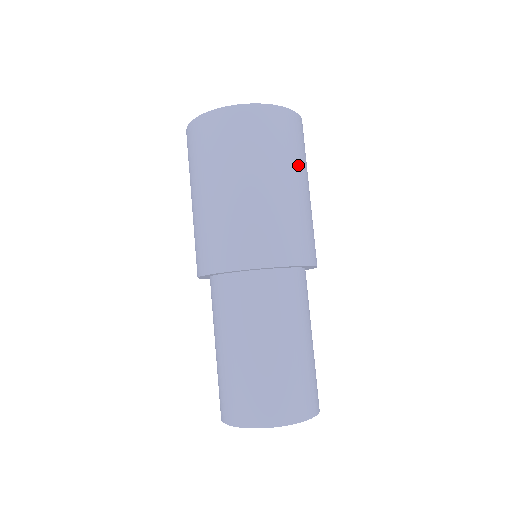
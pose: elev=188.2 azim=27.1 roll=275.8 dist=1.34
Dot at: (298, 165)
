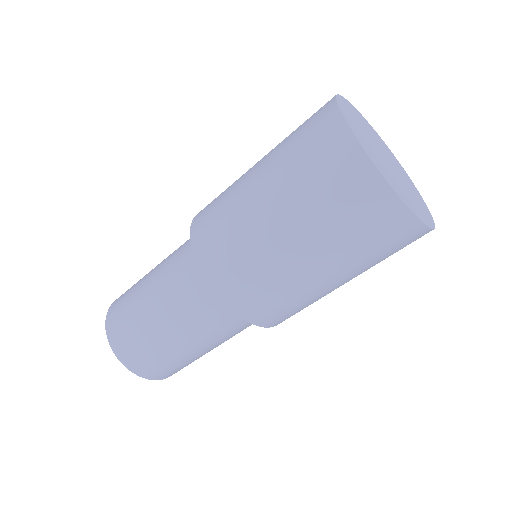
Dot at: (330, 244)
